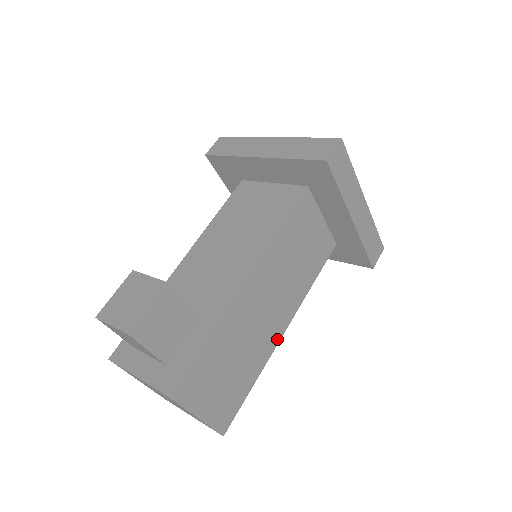
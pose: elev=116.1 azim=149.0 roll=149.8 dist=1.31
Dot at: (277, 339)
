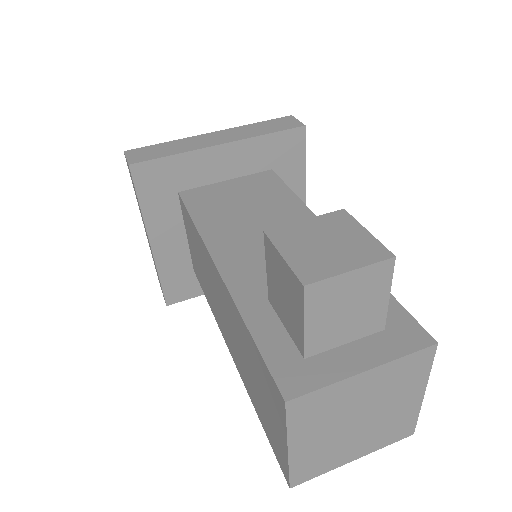
Dot at: occluded
